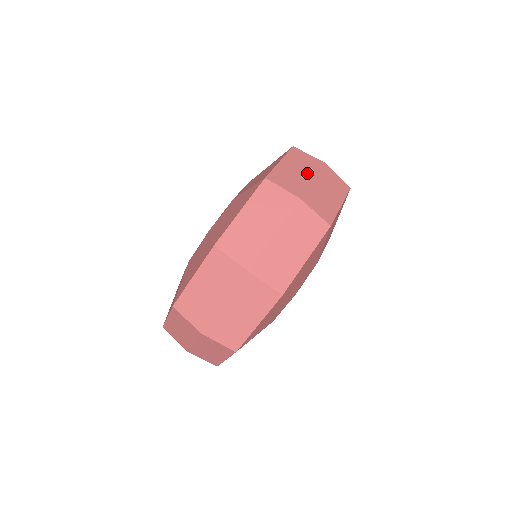
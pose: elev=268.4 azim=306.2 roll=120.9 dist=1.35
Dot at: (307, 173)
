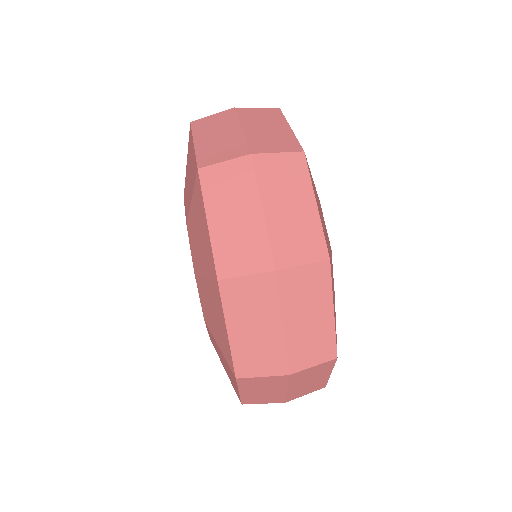
Dot at: occluded
